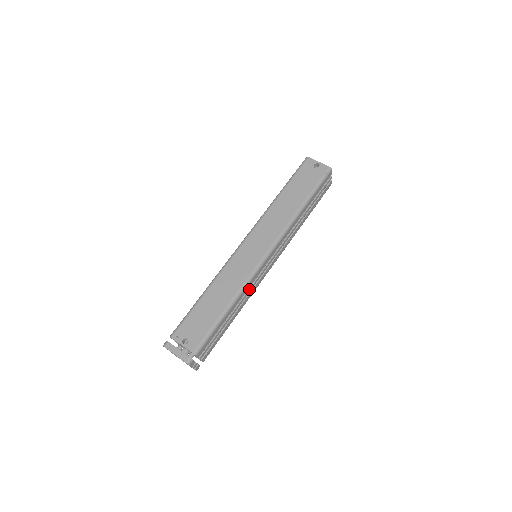
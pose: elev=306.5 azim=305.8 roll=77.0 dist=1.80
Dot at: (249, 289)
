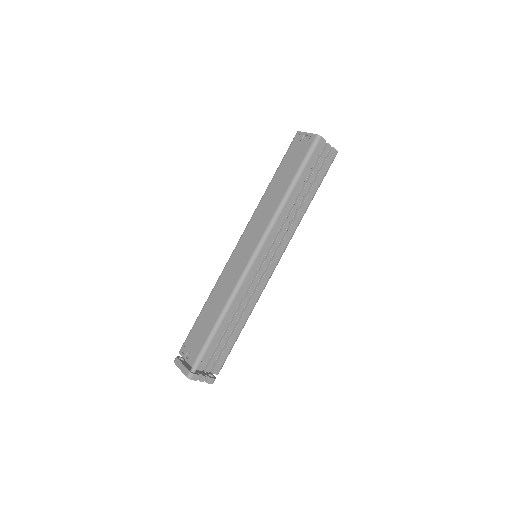
Dot at: (247, 293)
